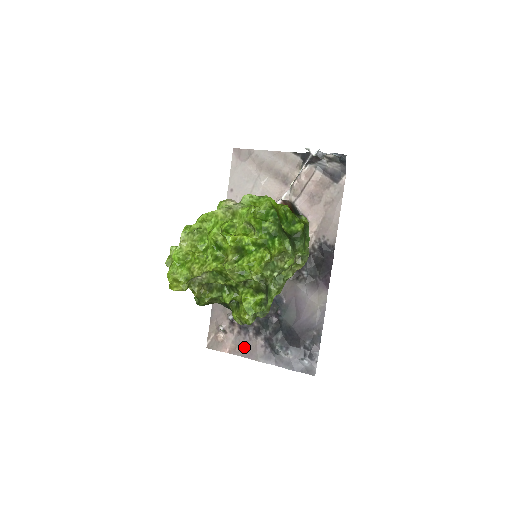
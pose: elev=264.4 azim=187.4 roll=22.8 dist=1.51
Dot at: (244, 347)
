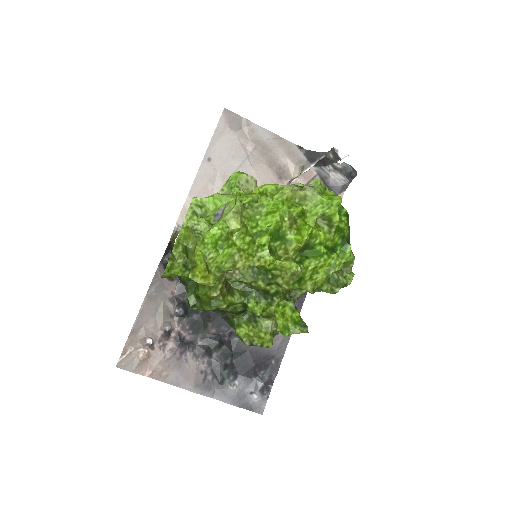
Dot at: (176, 371)
